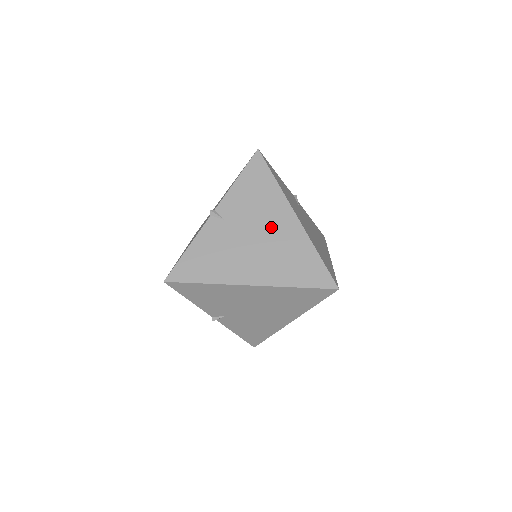
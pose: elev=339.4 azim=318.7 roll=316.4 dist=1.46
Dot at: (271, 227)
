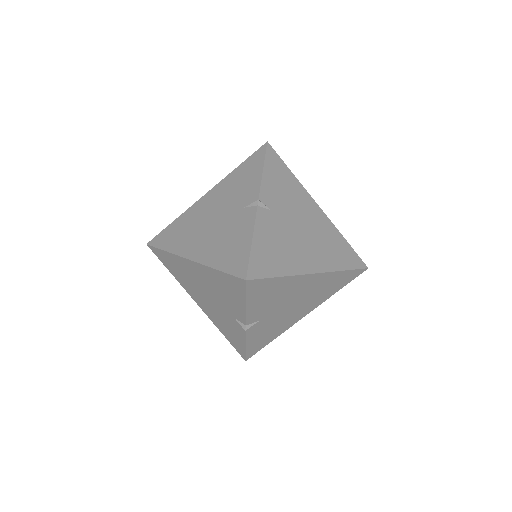
Dot at: (299, 293)
